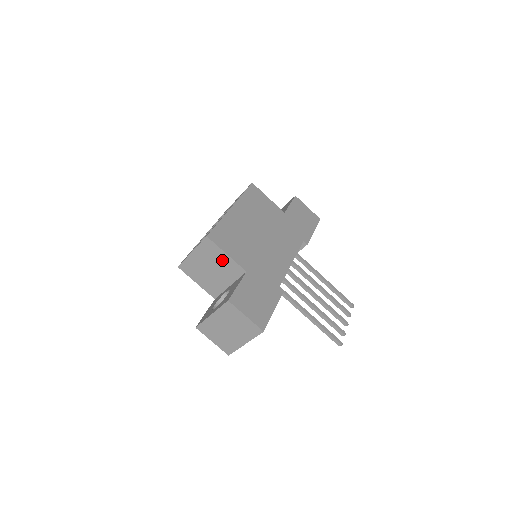
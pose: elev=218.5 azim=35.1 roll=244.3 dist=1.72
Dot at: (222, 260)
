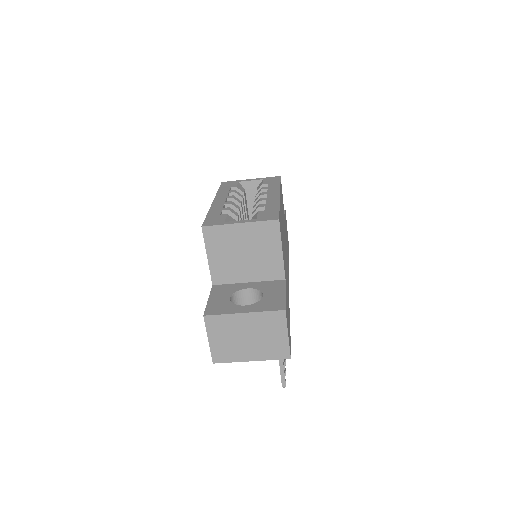
Dot at: (270, 253)
